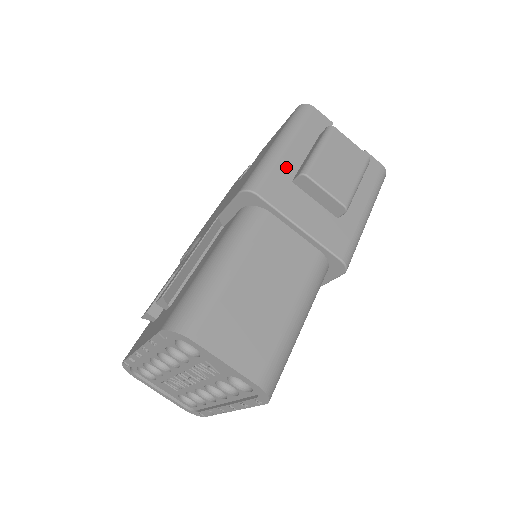
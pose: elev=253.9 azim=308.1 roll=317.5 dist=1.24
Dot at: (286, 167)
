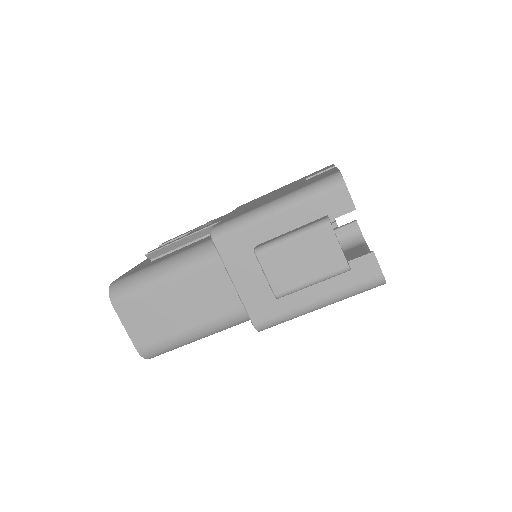
Dot at: (259, 232)
